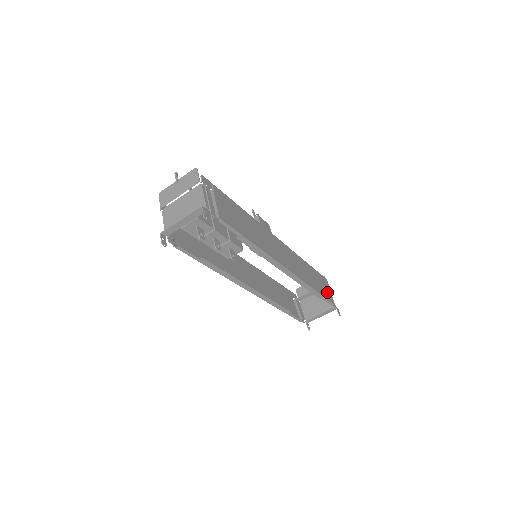
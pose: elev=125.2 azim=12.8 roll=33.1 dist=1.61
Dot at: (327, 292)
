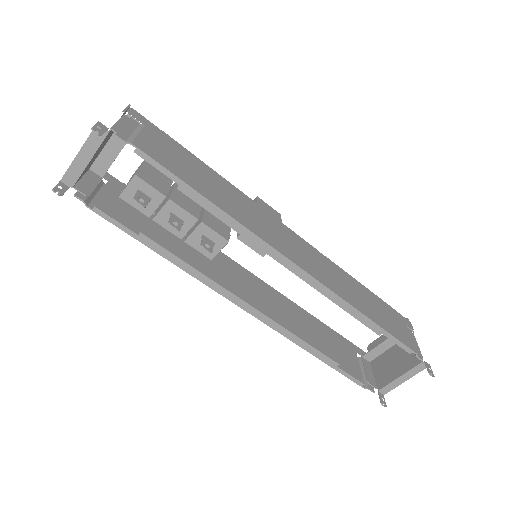
Dot at: (402, 332)
